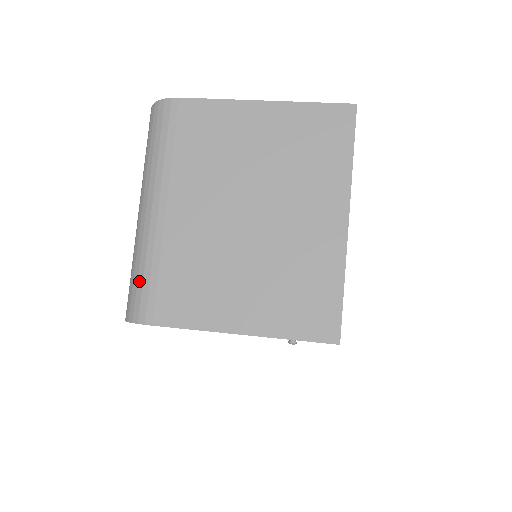
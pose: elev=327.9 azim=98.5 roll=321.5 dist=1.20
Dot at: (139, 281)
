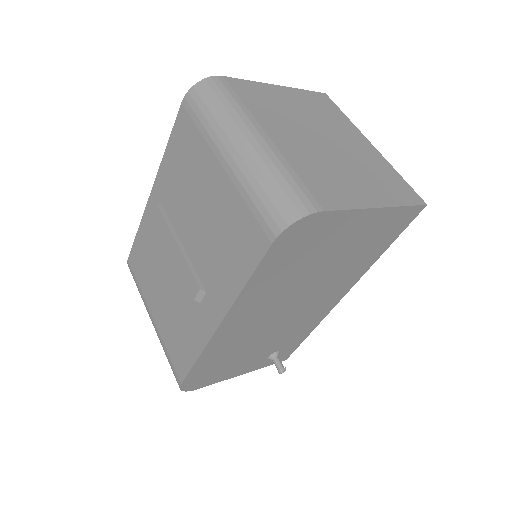
Dot at: (284, 186)
